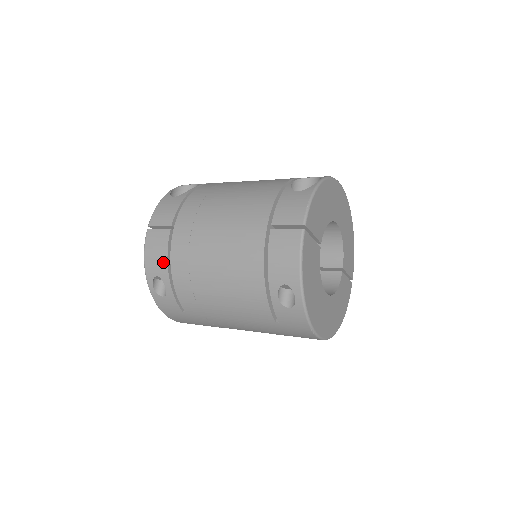
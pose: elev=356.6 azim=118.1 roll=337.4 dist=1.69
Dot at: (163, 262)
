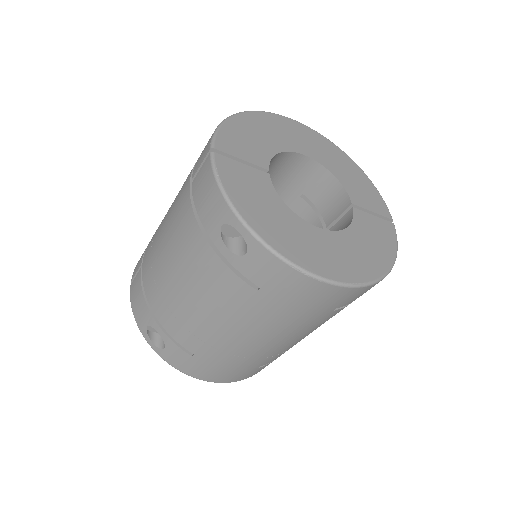
Dot at: (143, 305)
